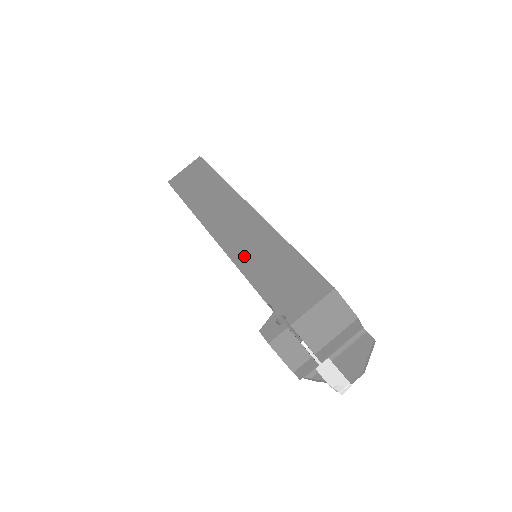
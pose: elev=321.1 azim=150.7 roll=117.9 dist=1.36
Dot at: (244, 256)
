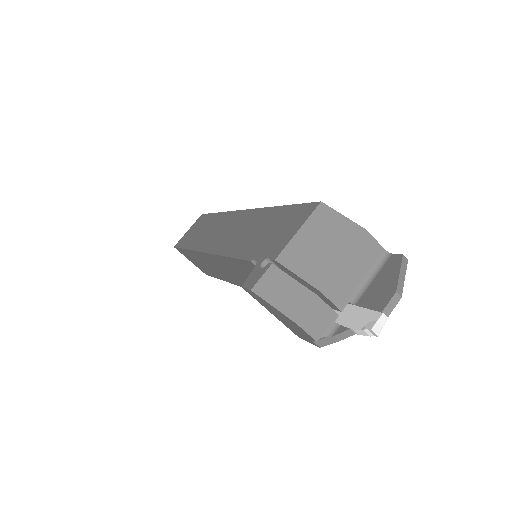
Dot at: (231, 244)
